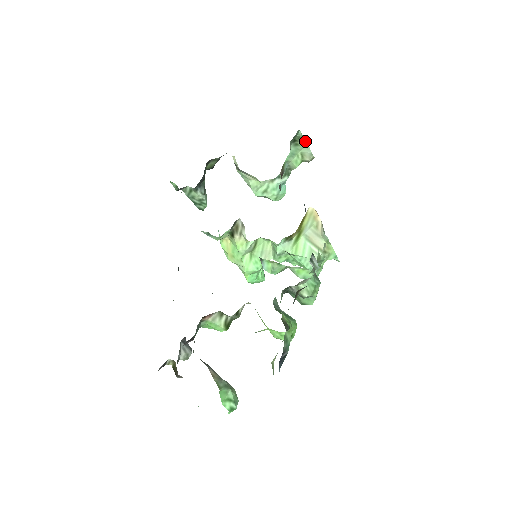
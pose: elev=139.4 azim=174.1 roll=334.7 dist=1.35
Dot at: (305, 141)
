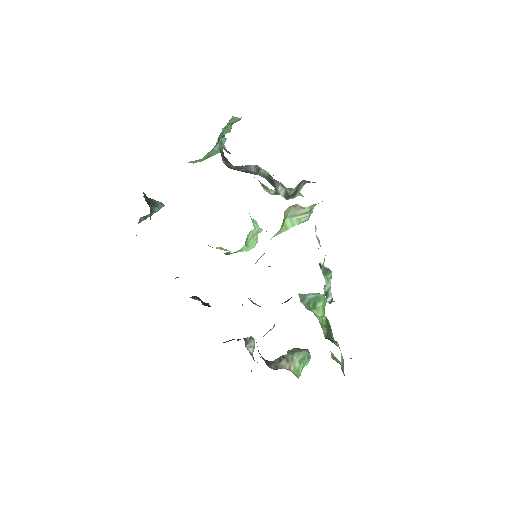
Dot at: (229, 120)
